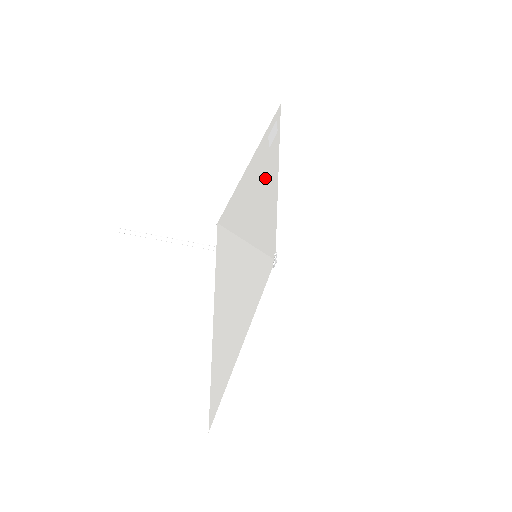
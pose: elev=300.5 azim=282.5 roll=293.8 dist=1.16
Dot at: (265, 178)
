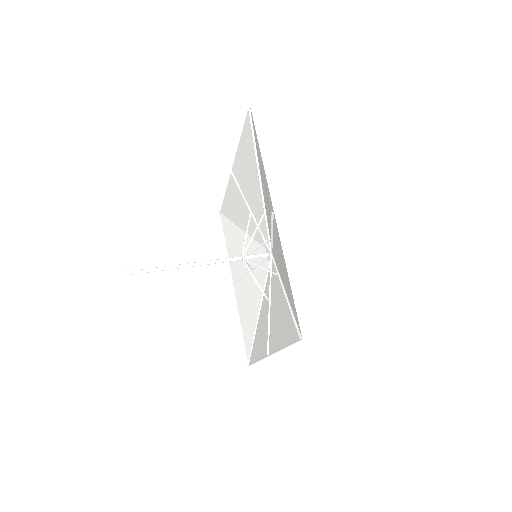
Dot at: (241, 197)
